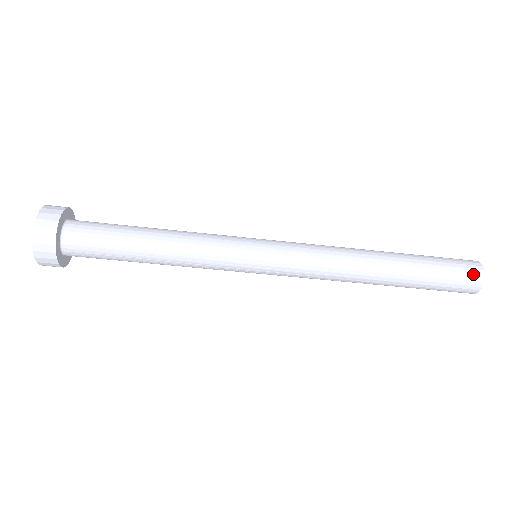
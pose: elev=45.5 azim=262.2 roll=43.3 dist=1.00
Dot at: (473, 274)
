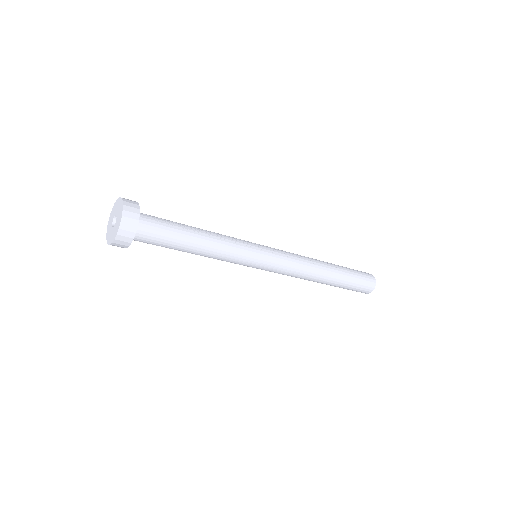
Dot at: (366, 291)
